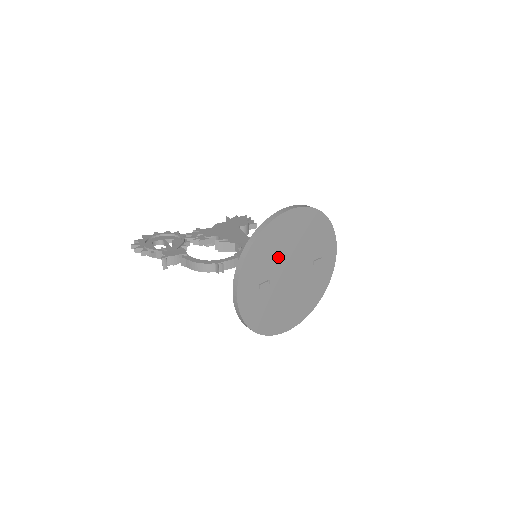
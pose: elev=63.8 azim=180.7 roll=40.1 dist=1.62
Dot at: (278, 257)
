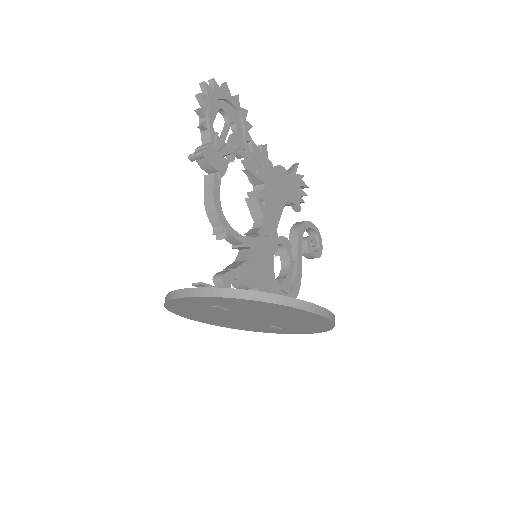
Dot at: (259, 312)
